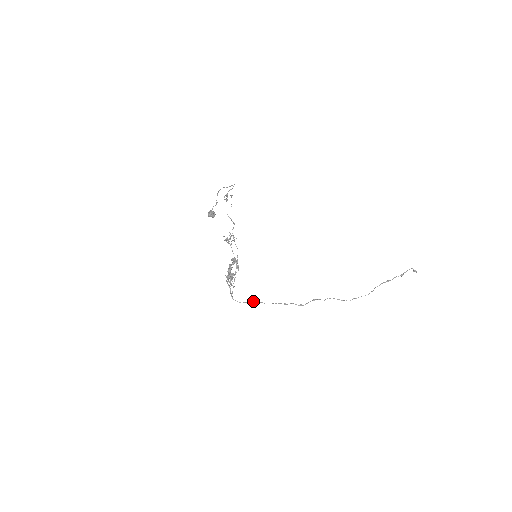
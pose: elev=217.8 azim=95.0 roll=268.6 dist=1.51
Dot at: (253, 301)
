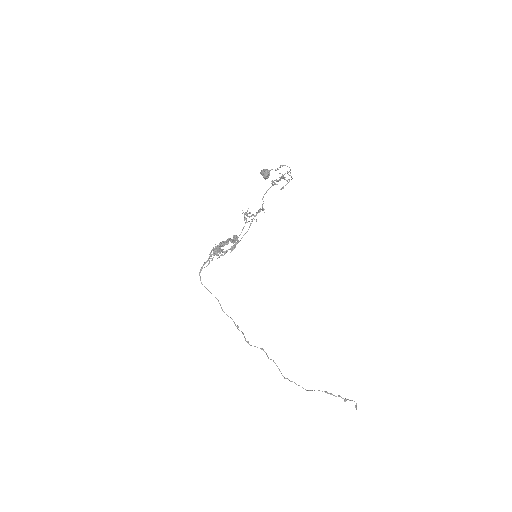
Dot at: occluded
